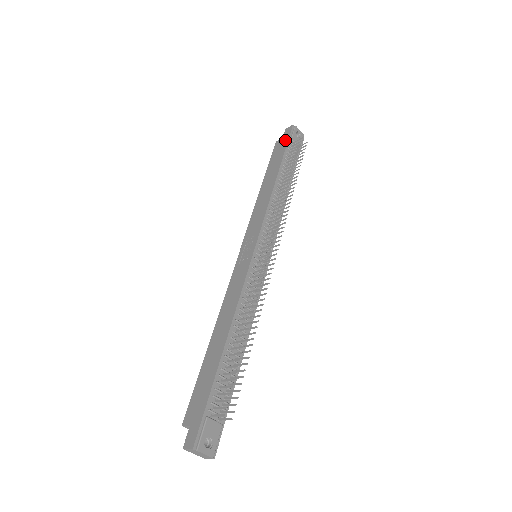
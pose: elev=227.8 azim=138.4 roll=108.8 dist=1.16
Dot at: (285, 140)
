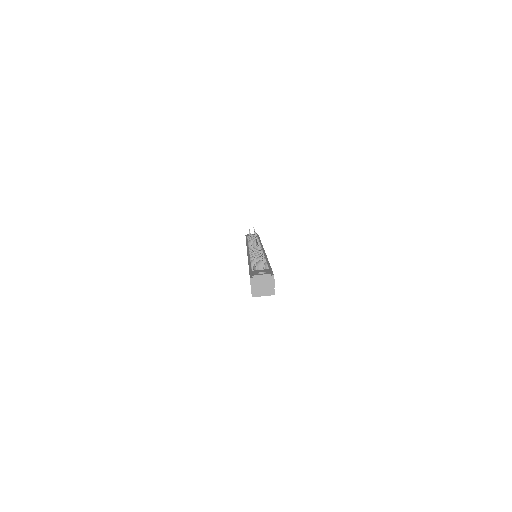
Dot at: occluded
